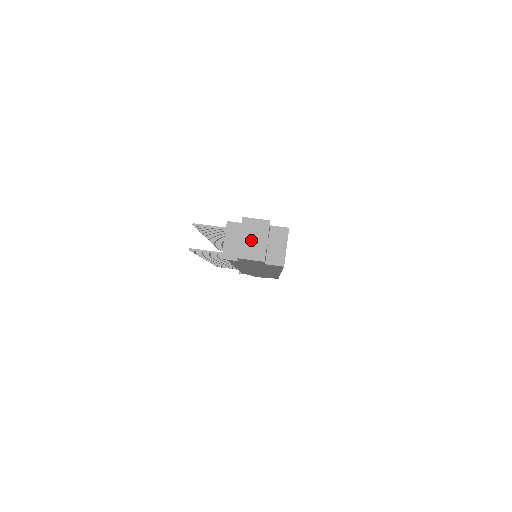
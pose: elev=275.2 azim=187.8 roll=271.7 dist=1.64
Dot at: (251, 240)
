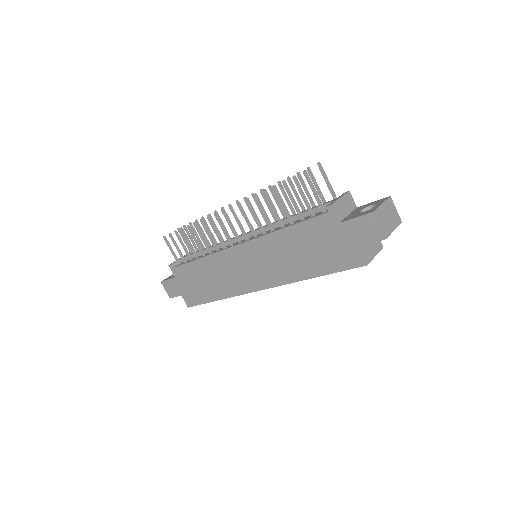
Dot at: (387, 215)
